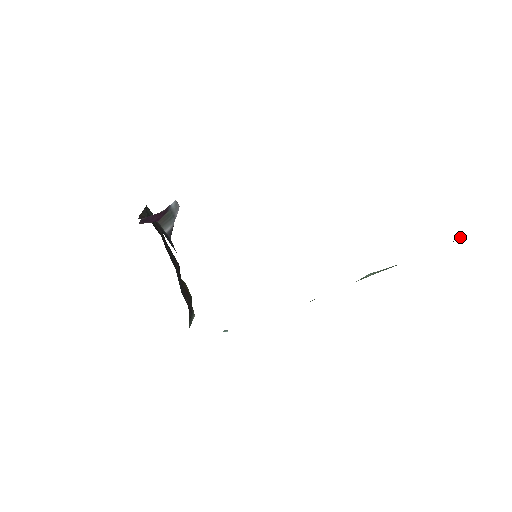
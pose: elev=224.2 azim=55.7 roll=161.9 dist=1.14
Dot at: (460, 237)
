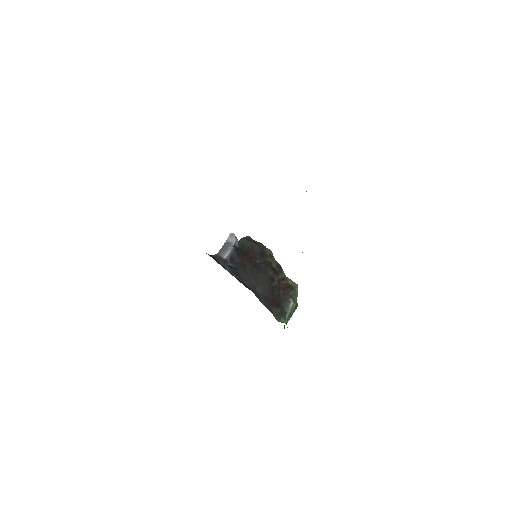
Dot at: occluded
